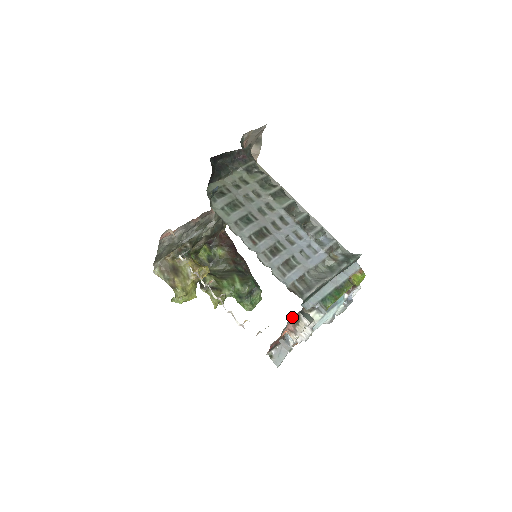
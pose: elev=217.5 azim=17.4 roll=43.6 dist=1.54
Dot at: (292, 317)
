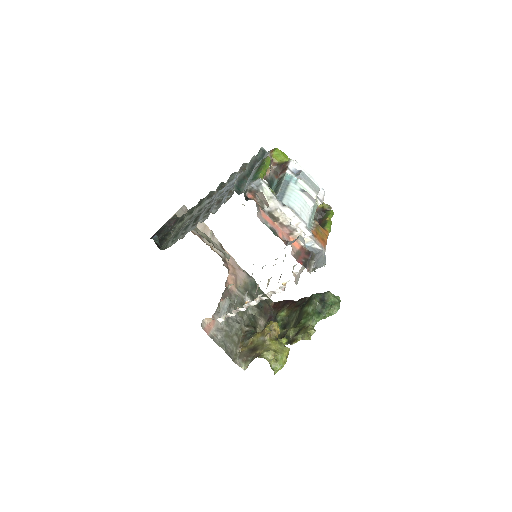
Dot at: (262, 217)
